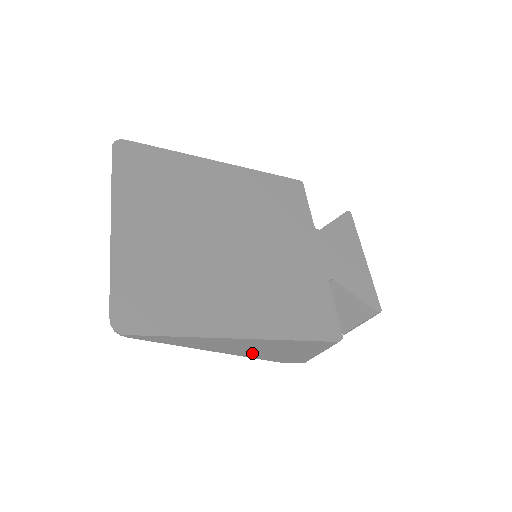
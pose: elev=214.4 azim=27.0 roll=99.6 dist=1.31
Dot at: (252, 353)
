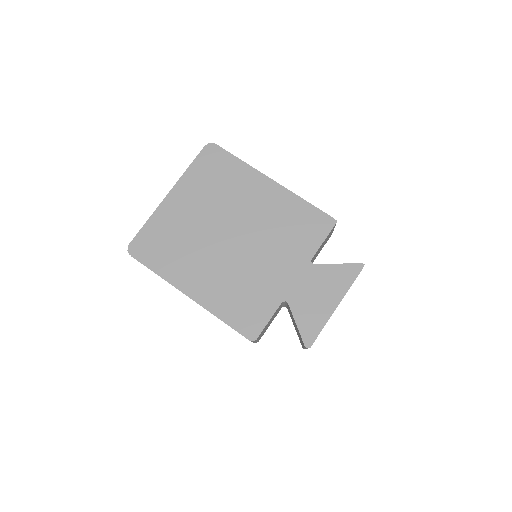
Dot at: occluded
